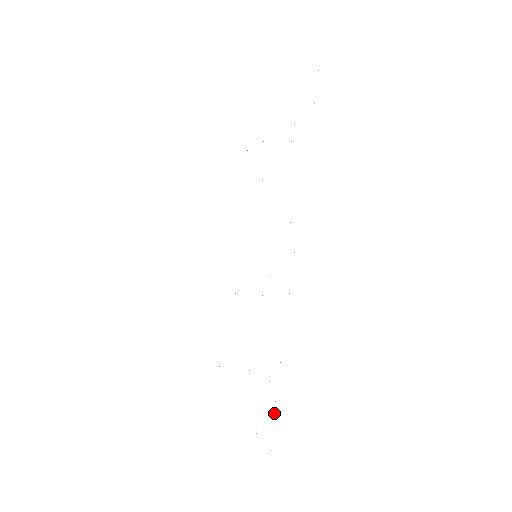
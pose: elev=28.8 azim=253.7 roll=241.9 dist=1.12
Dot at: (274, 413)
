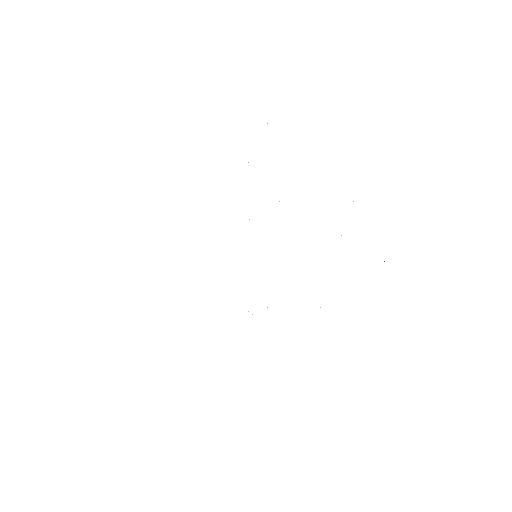
Dot at: occluded
